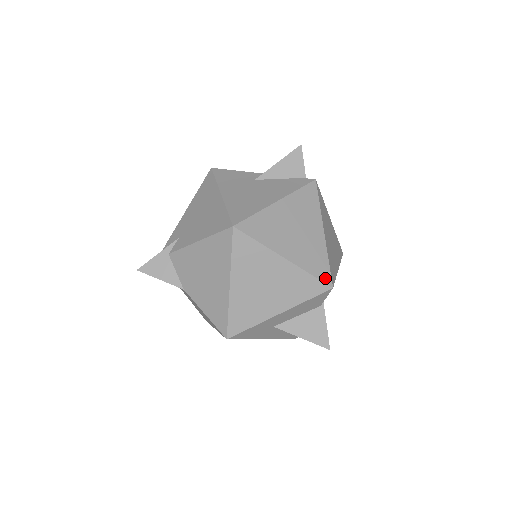
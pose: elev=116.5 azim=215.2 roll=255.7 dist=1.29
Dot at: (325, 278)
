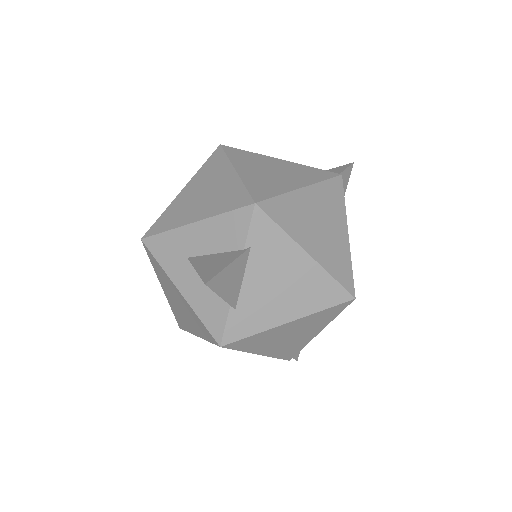
Dot at: (257, 196)
